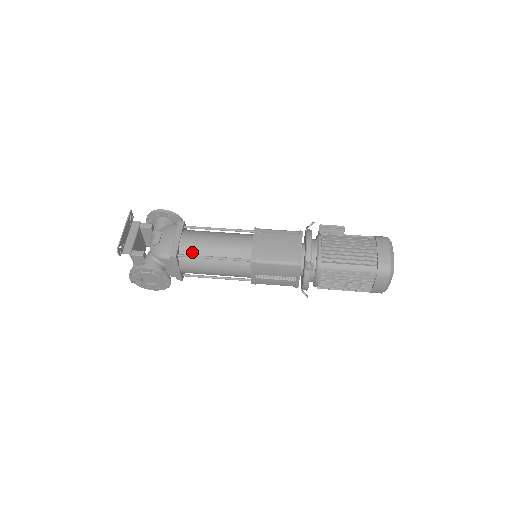
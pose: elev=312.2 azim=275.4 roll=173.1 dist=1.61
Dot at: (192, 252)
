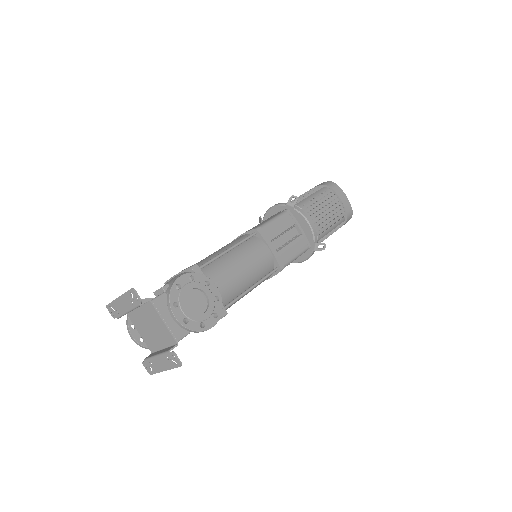
Dot at: occluded
